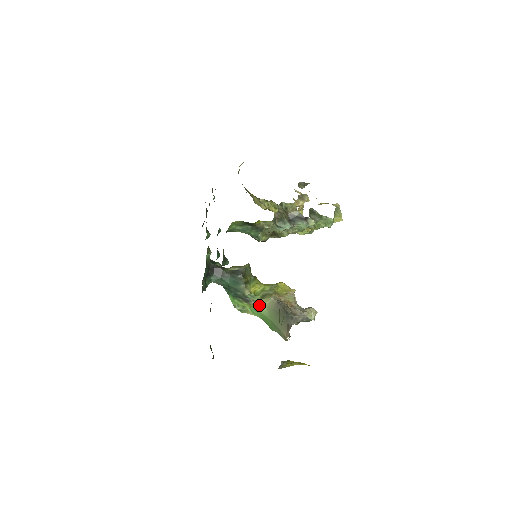
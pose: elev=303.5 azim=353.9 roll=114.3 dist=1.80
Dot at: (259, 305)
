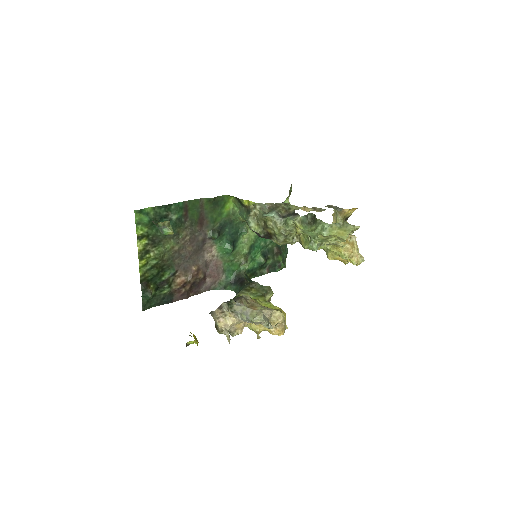
Dot at: occluded
